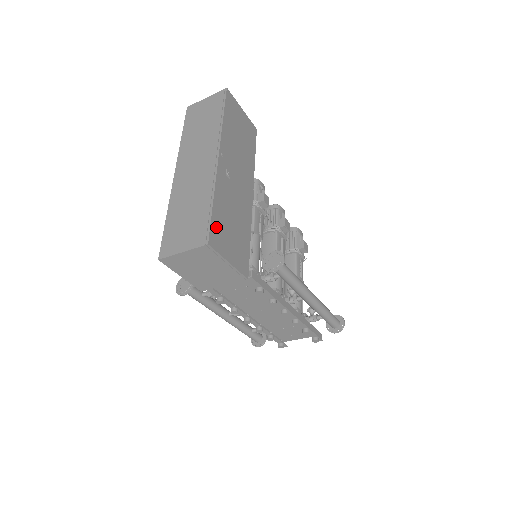
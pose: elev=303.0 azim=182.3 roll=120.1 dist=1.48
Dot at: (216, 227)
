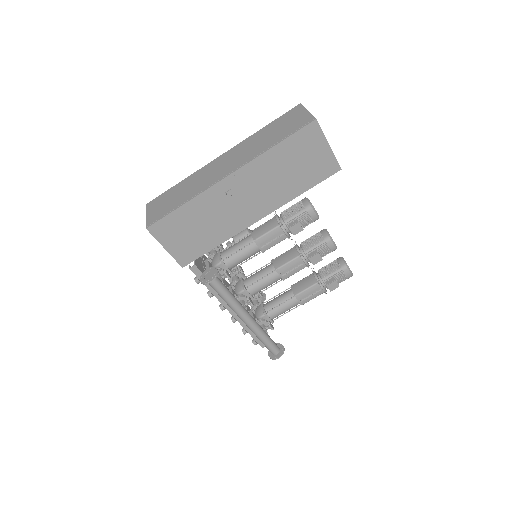
Dot at: (169, 222)
